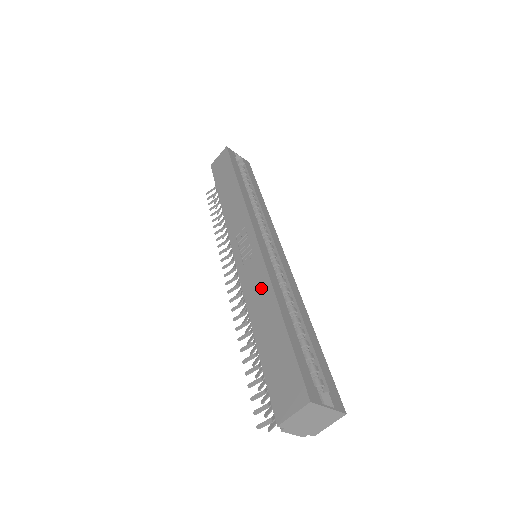
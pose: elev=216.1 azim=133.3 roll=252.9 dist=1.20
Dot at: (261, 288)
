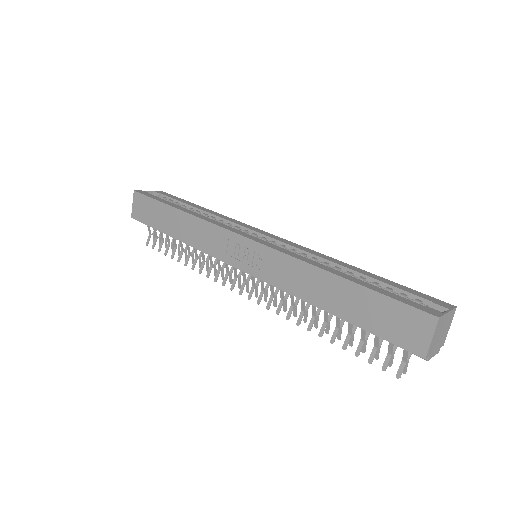
Dot at: (298, 273)
